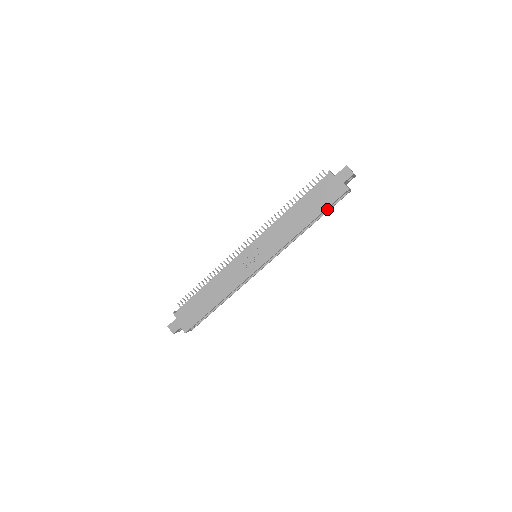
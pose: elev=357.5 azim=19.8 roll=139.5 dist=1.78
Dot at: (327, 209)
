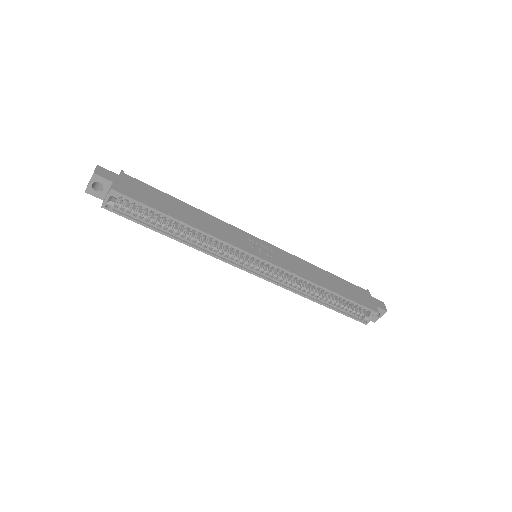
Dot at: (341, 310)
